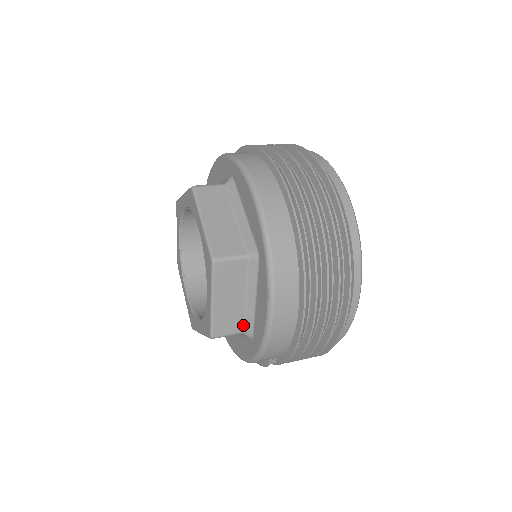
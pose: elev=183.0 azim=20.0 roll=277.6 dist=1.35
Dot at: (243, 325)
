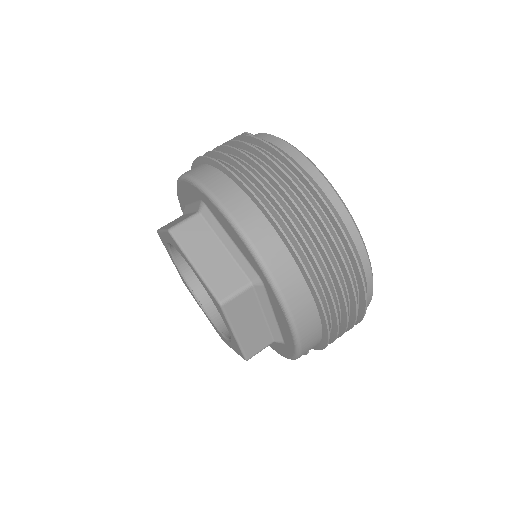
Dot at: (271, 337)
